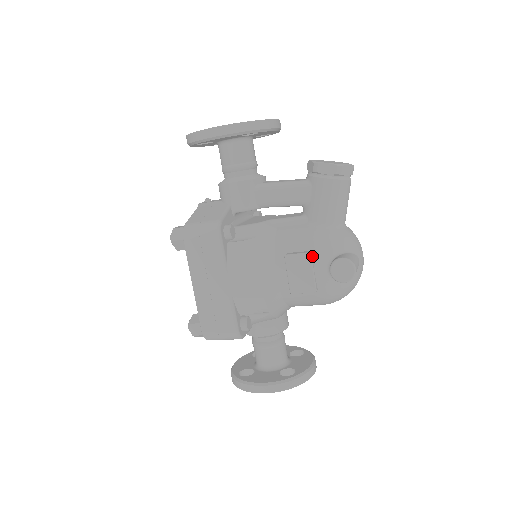
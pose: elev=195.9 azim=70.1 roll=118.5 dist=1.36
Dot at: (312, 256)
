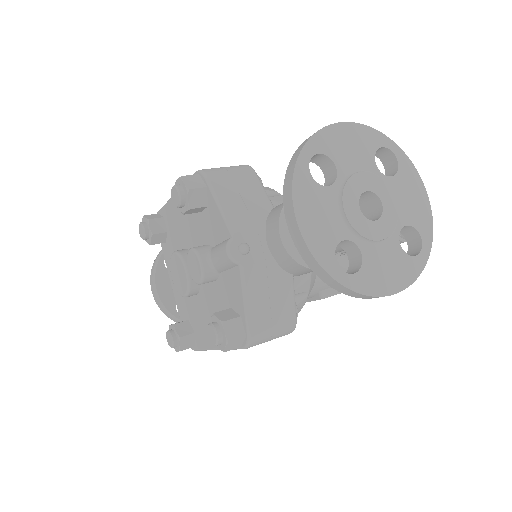
Dot at: occluded
